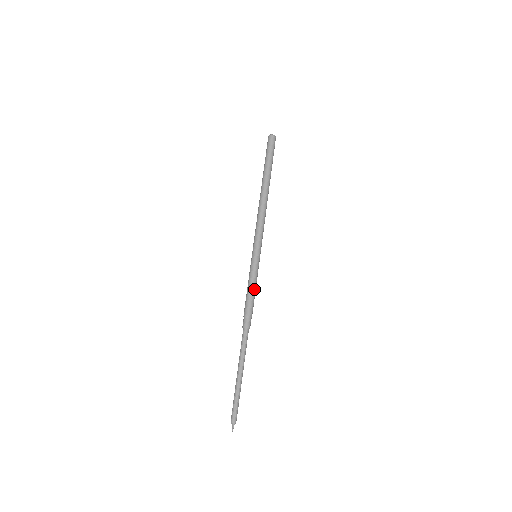
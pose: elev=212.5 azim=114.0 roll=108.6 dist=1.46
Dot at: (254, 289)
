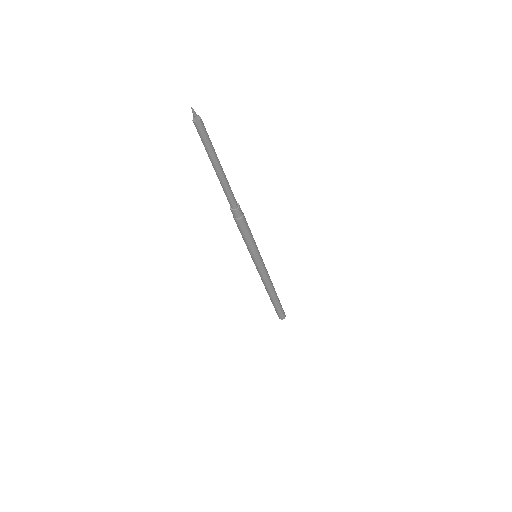
Dot at: occluded
